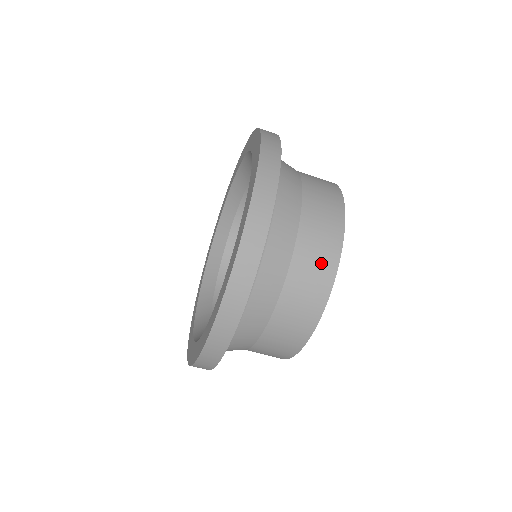
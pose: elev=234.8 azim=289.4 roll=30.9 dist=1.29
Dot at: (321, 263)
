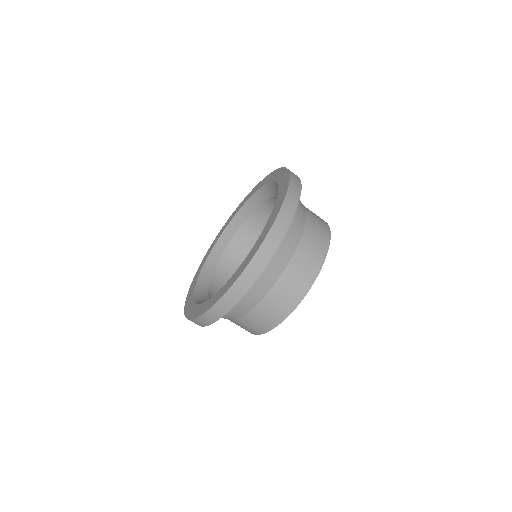
Dot at: (314, 257)
